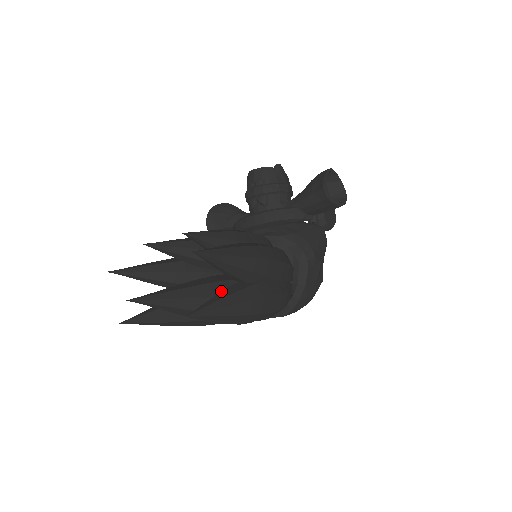
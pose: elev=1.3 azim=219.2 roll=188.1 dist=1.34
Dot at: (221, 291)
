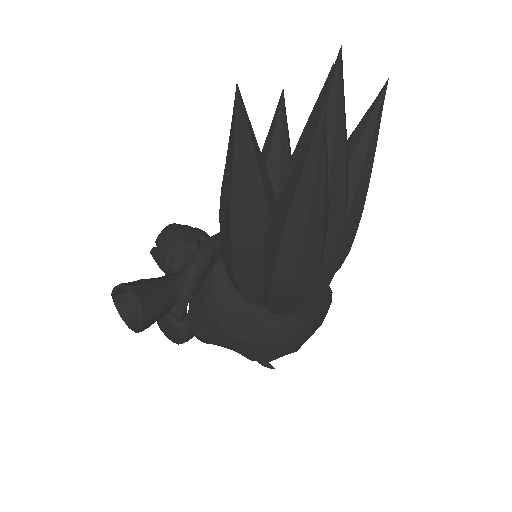
Dot at: occluded
